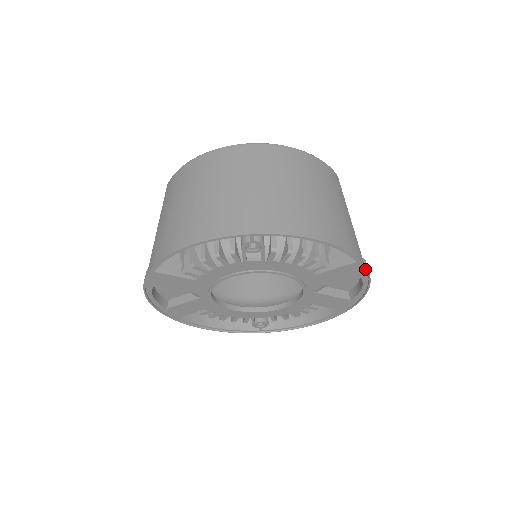
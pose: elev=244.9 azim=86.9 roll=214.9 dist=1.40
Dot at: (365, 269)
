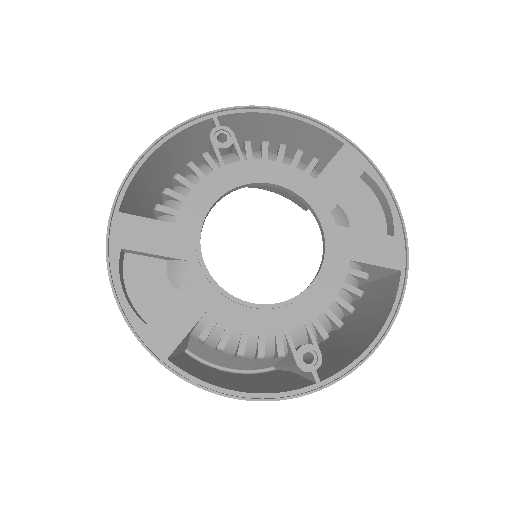
Dot at: (363, 157)
